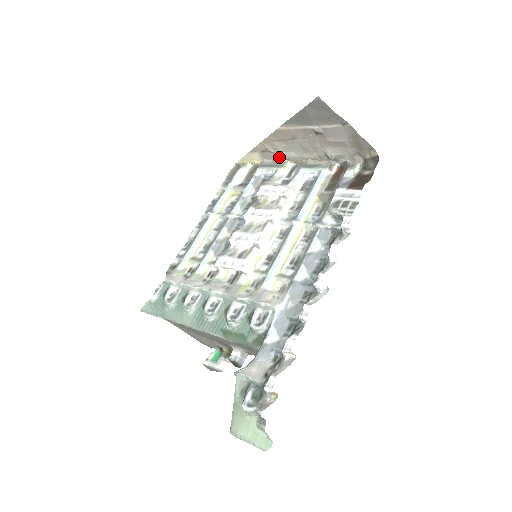
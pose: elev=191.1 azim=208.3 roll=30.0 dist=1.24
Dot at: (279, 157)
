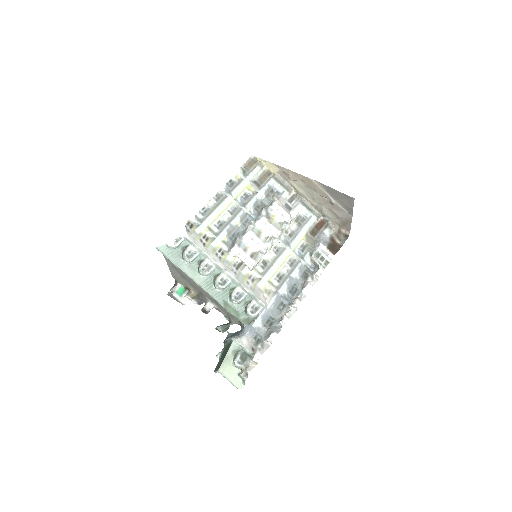
Dot at: (291, 184)
